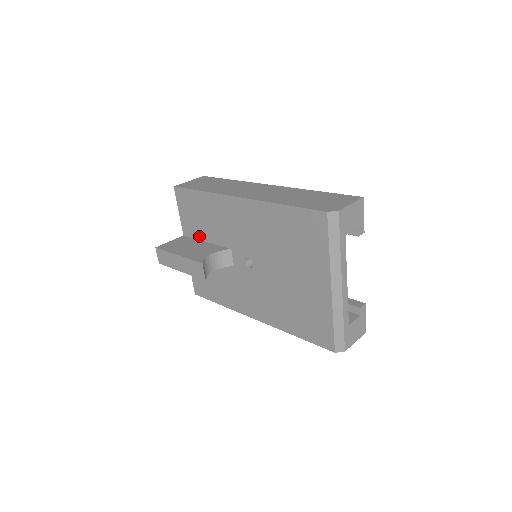
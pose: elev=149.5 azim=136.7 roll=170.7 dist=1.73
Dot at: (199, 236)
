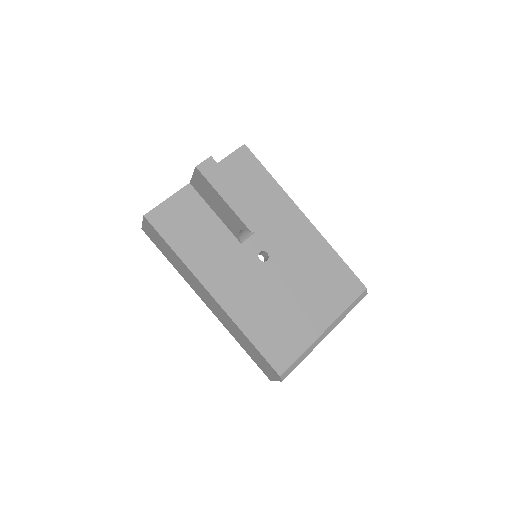
Dot at: occluded
